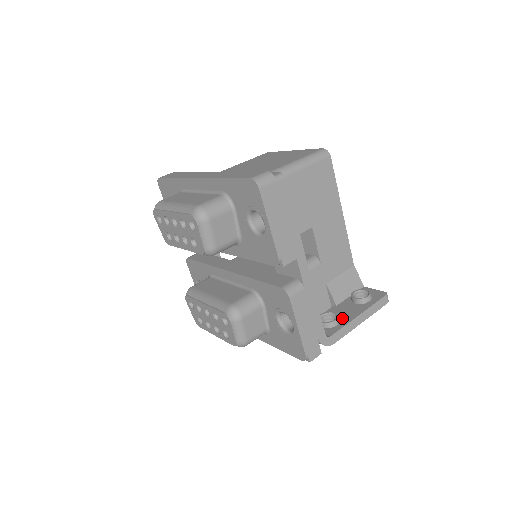
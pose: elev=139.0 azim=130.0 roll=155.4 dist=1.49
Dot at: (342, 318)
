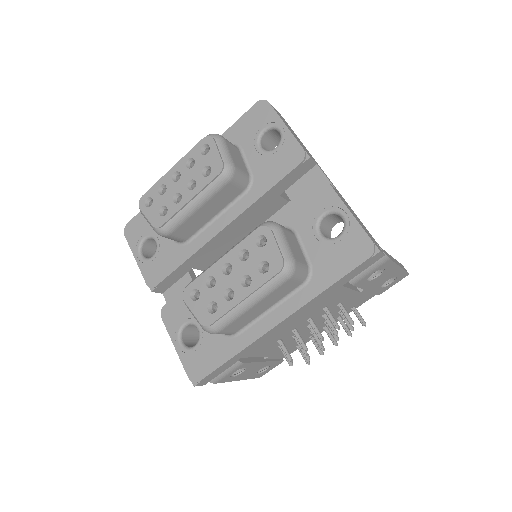
Dot at: occluded
